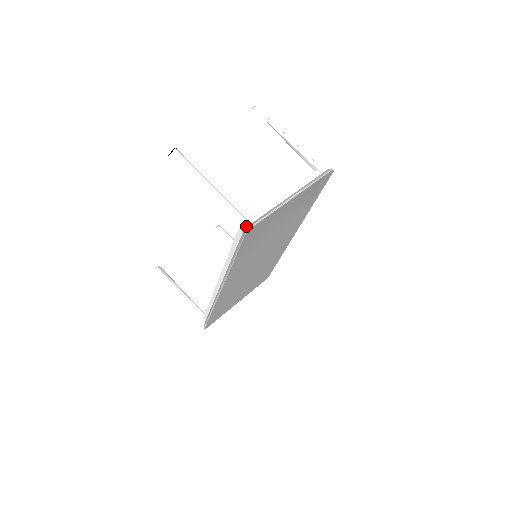
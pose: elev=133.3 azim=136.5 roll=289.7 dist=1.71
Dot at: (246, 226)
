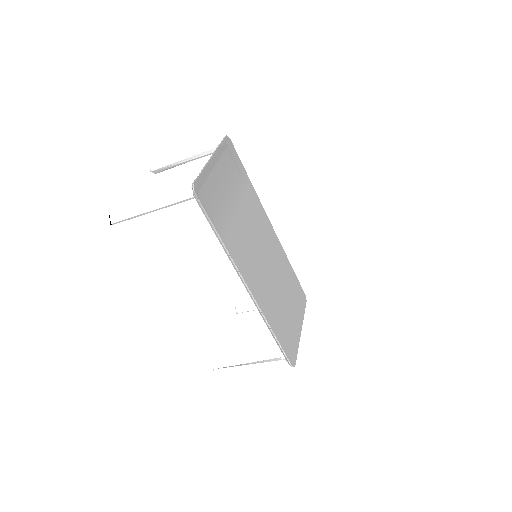
Dot at: (192, 191)
